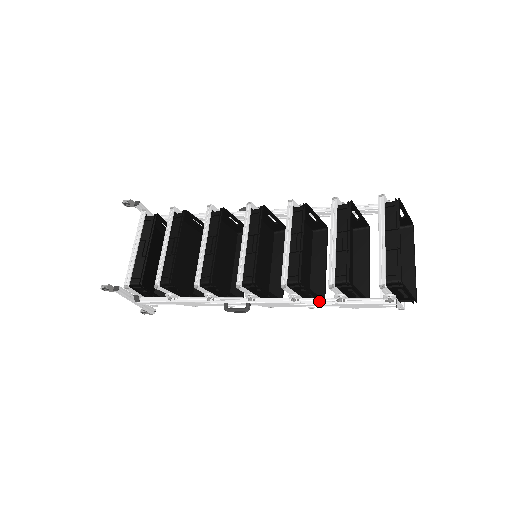
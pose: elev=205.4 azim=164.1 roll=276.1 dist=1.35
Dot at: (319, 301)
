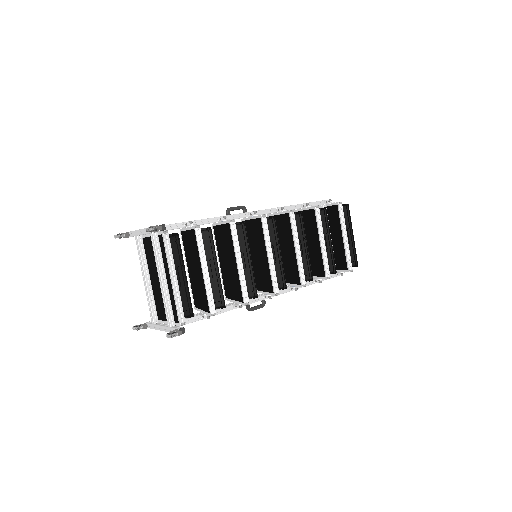
Dot at: (306, 284)
